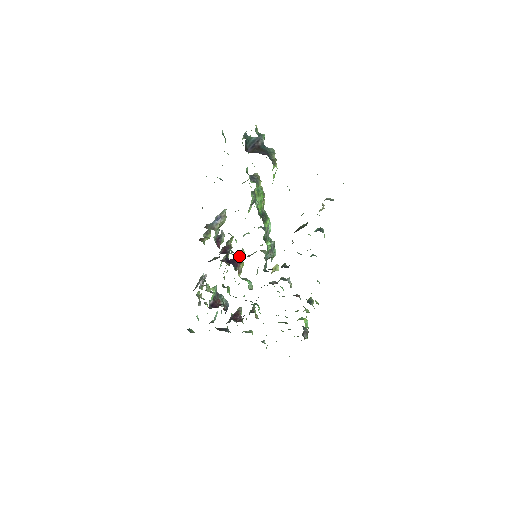
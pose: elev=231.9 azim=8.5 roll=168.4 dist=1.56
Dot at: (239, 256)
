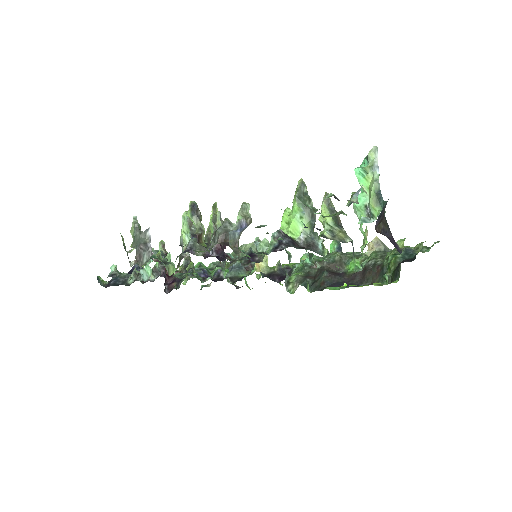
Dot at: occluded
